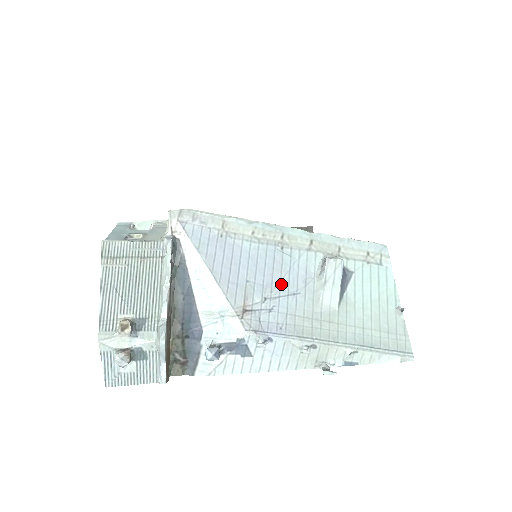
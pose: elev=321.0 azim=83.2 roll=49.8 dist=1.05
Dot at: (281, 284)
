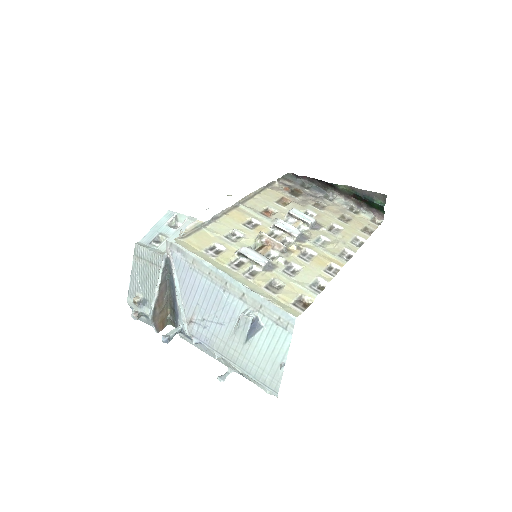
Dot at: (216, 314)
